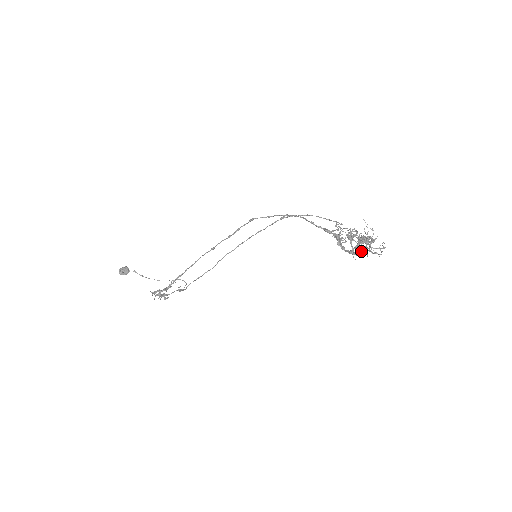
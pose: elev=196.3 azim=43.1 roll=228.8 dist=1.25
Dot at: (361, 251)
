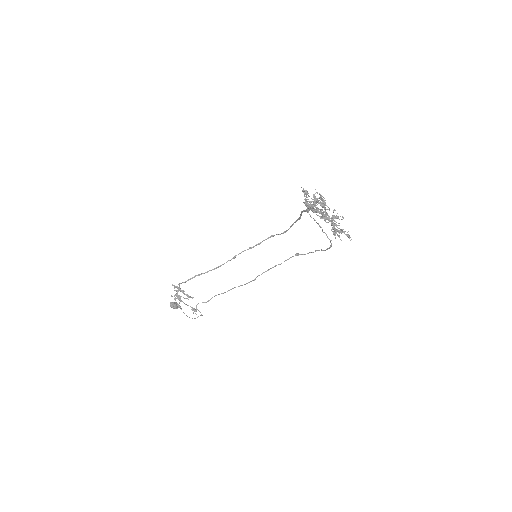
Dot at: occluded
